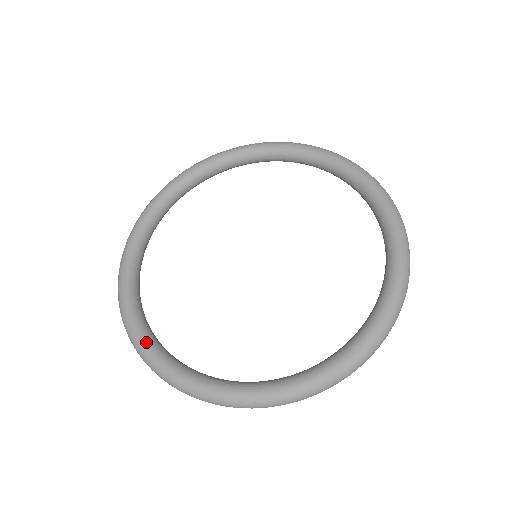
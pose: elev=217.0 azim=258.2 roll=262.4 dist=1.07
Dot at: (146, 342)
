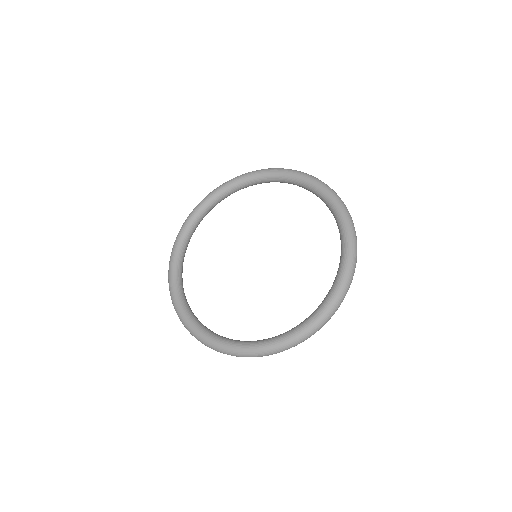
Dot at: (240, 346)
